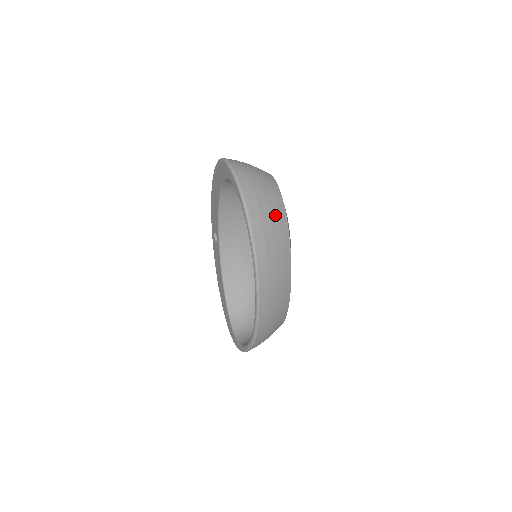
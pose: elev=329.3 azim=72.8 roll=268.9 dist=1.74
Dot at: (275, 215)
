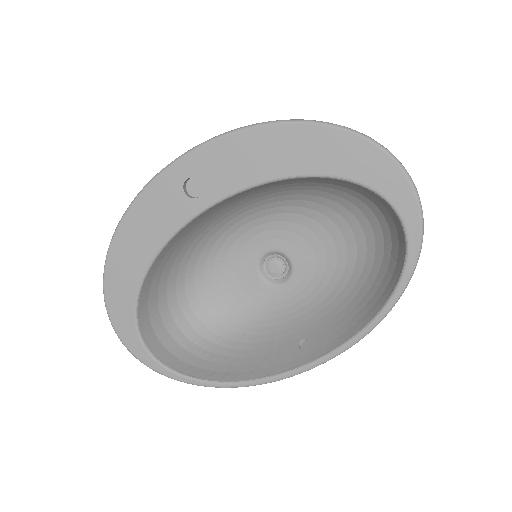
Dot at: occluded
